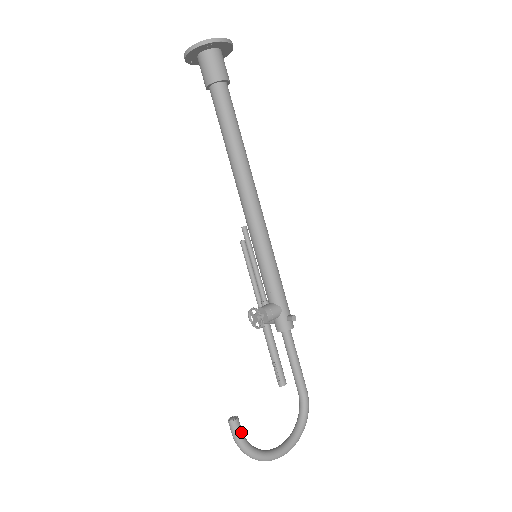
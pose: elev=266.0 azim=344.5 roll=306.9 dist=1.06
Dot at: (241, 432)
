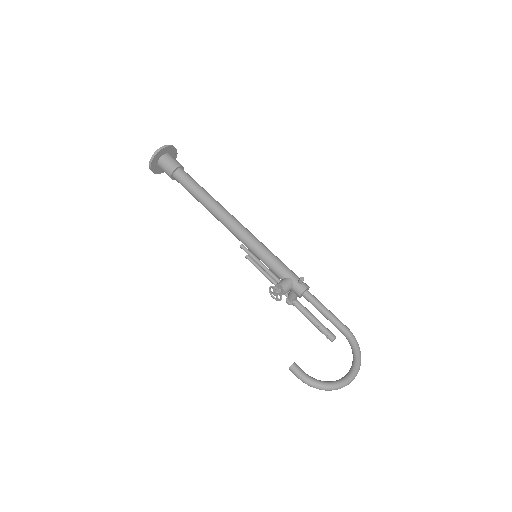
Dot at: (302, 372)
